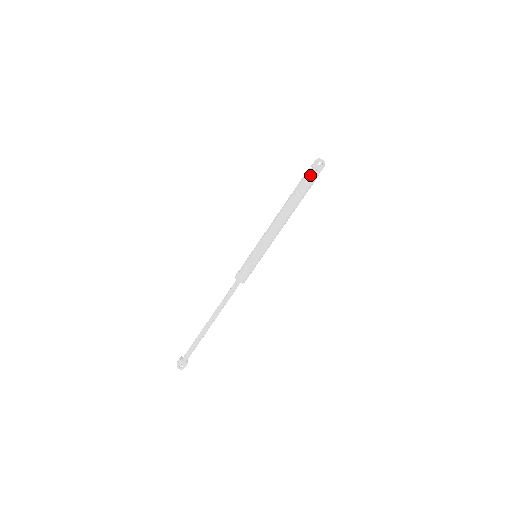
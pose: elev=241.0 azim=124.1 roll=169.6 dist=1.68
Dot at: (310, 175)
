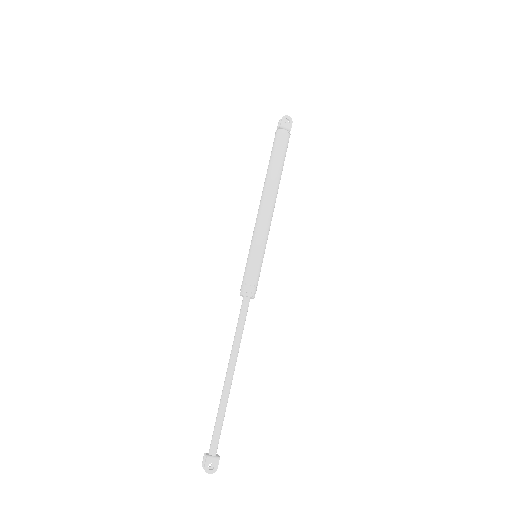
Dot at: (281, 135)
